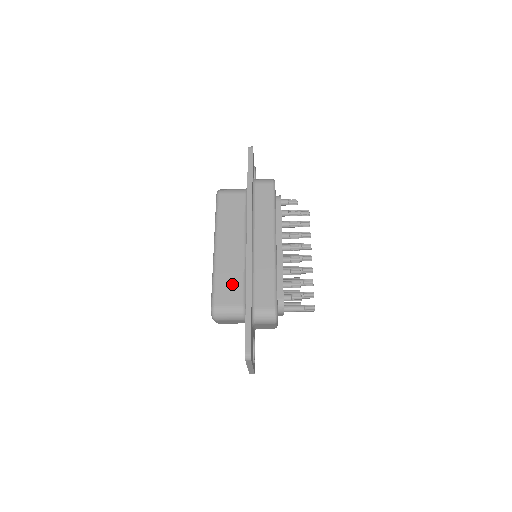
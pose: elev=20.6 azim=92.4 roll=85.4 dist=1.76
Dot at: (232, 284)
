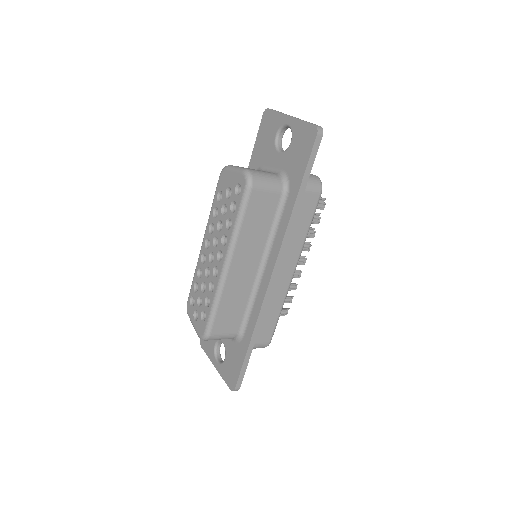
Dot at: (234, 312)
